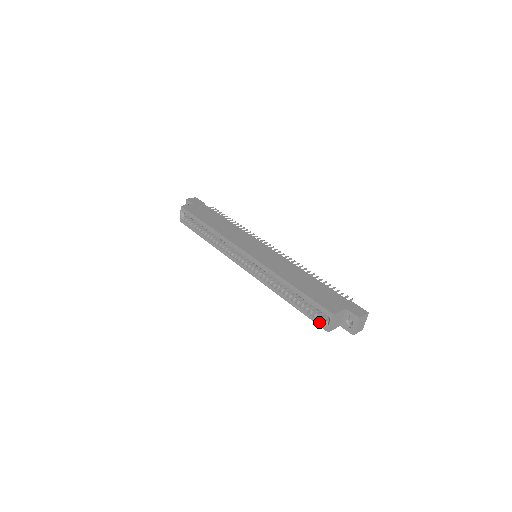
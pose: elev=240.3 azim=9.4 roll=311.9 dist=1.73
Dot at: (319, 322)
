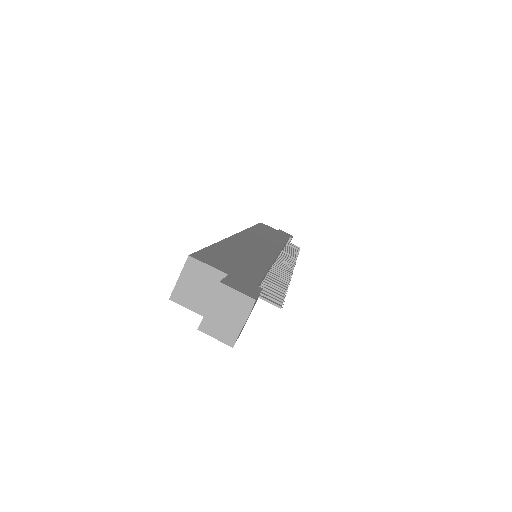
Dot at: occluded
